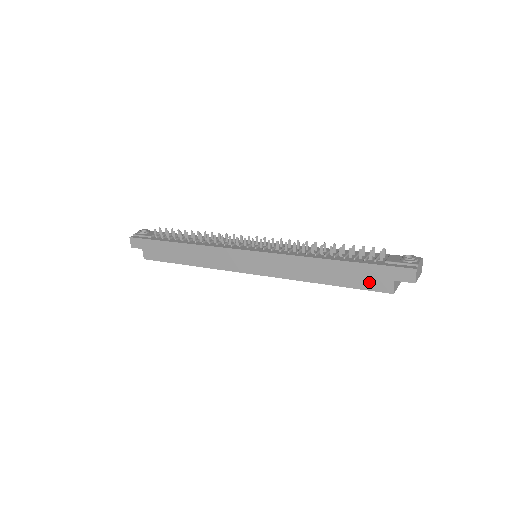
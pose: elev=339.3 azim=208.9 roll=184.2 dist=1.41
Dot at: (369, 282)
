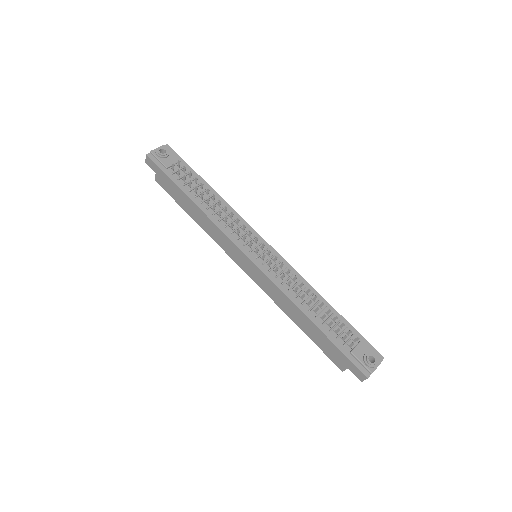
Dot at: (330, 353)
